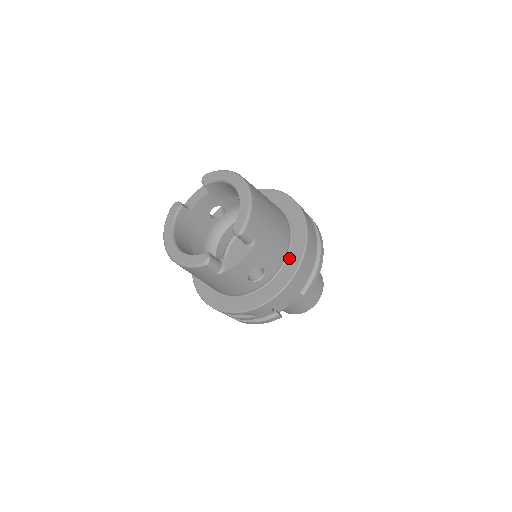
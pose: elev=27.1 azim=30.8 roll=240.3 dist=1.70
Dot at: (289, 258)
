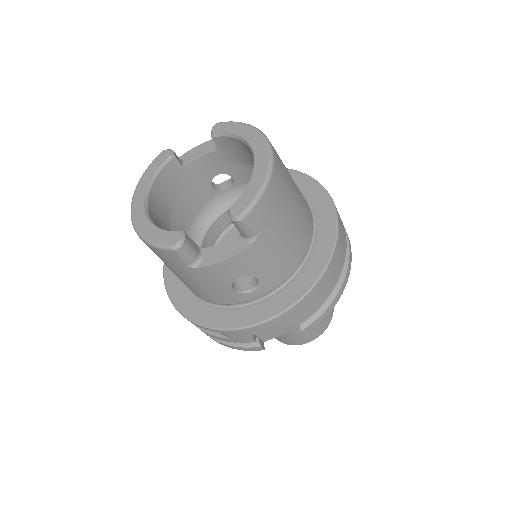
Dot at: (299, 275)
